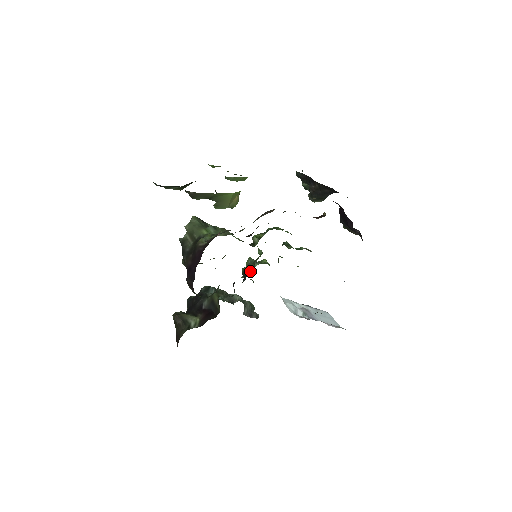
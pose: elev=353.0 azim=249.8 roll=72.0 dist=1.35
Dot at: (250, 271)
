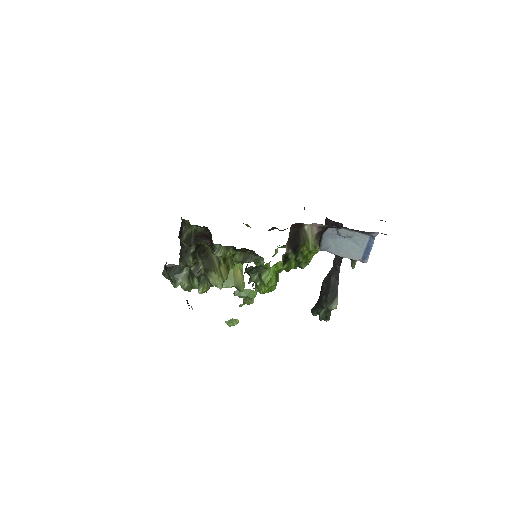
Dot at: occluded
